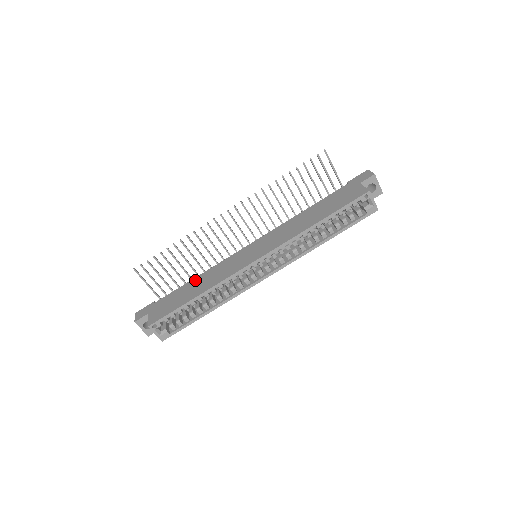
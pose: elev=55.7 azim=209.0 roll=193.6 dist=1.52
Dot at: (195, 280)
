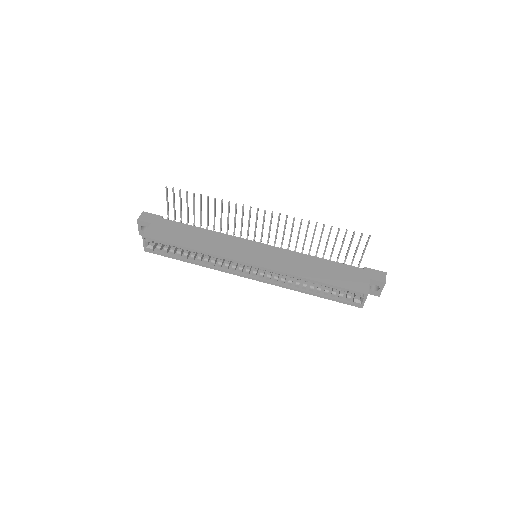
Dot at: (202, 231)
